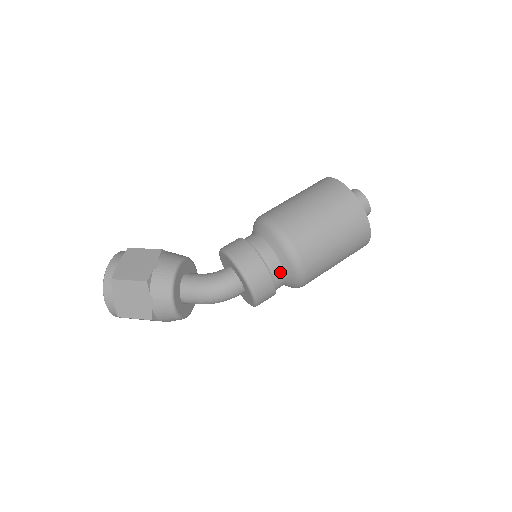
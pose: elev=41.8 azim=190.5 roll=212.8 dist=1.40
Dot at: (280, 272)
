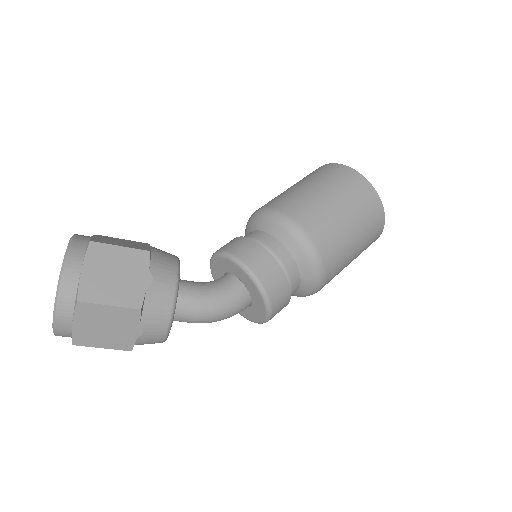
Dot at: (296, 290)
